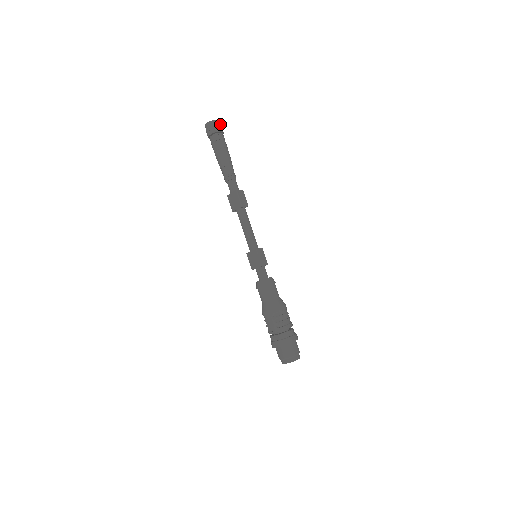
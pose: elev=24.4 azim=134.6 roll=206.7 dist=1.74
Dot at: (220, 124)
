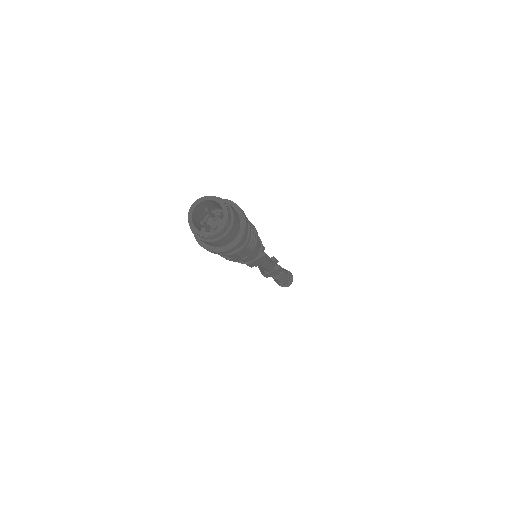
Dot at: occluded
